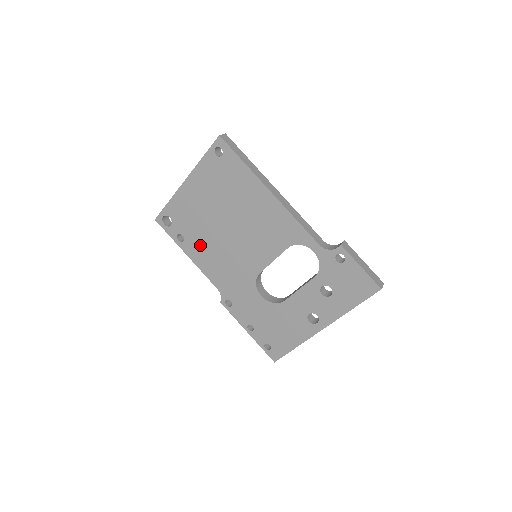
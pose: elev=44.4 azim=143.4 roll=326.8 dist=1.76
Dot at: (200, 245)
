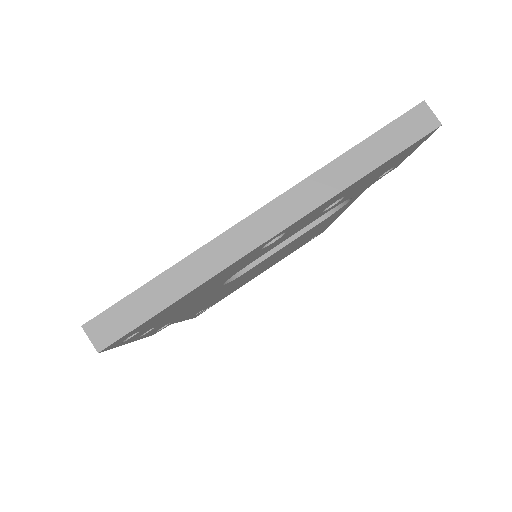
Dot at: occluded
